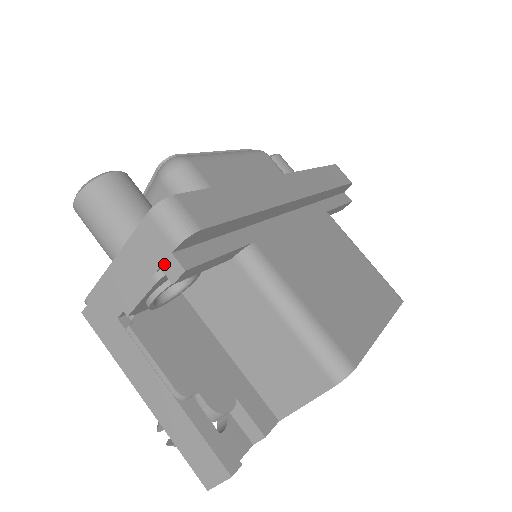
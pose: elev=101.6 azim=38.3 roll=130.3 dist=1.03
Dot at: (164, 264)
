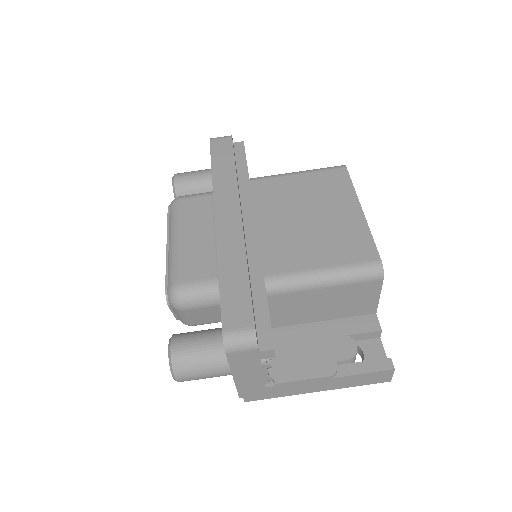
Dot at: (261, 357)
